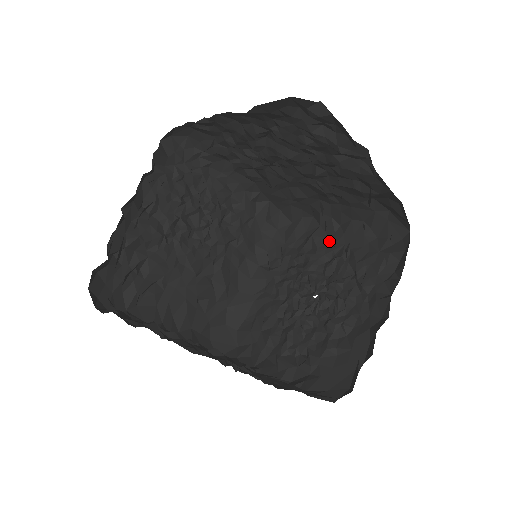
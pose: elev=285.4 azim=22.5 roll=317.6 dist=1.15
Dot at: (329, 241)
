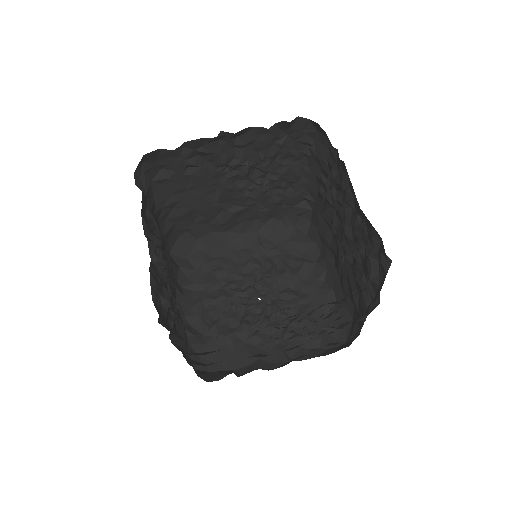
Dot at: (308, 279)
